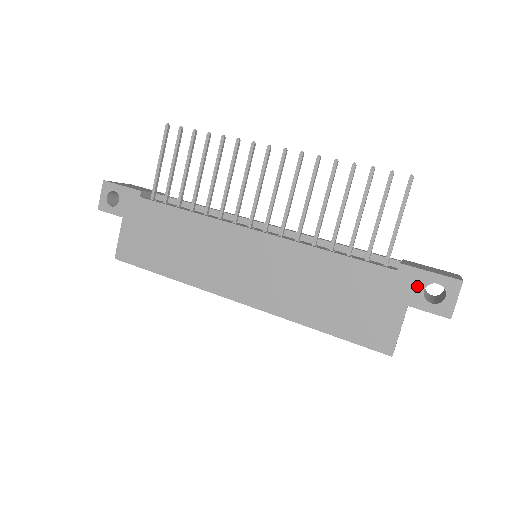
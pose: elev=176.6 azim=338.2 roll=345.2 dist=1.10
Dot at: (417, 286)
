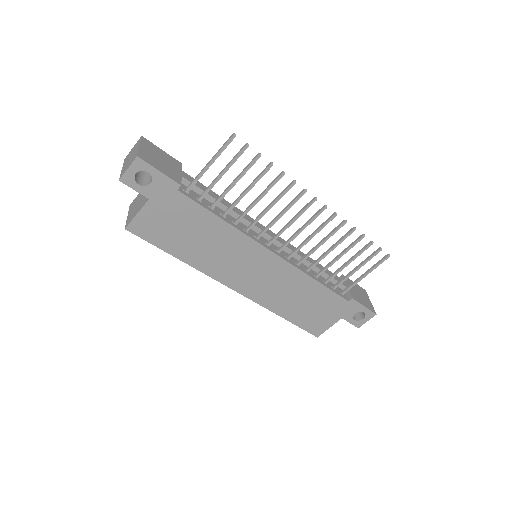
Dot at: (353, 311)
